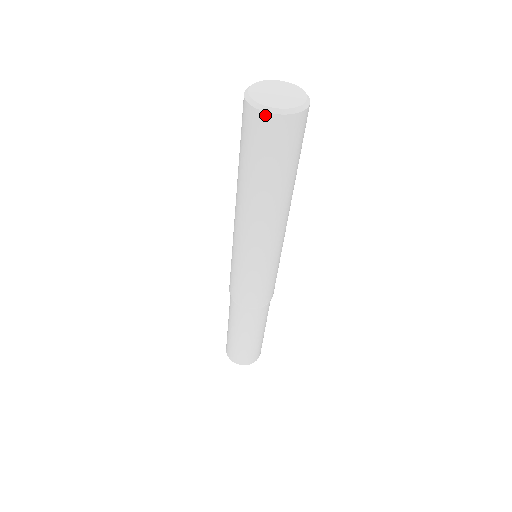
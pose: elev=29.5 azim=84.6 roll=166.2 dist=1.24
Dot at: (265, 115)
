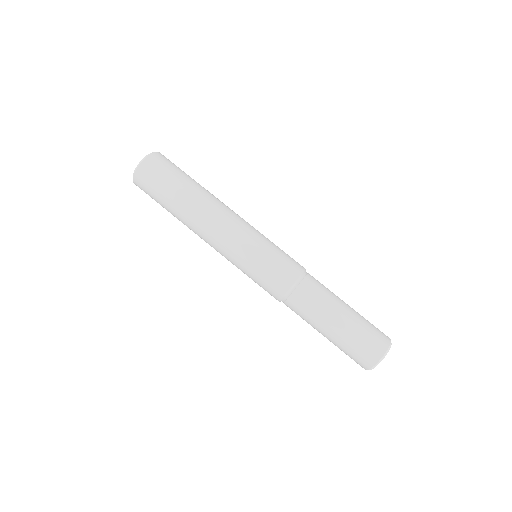
Dot at: (137, 173)
